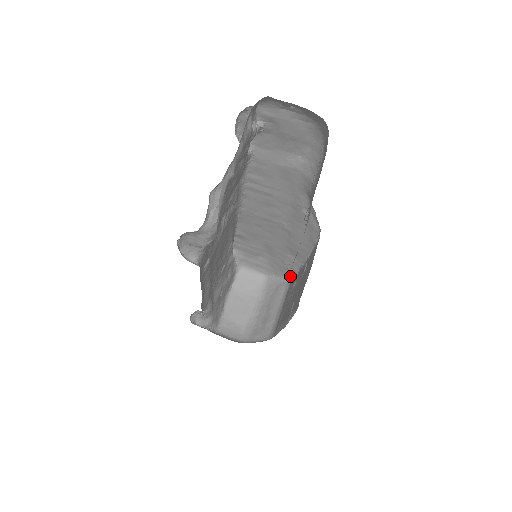
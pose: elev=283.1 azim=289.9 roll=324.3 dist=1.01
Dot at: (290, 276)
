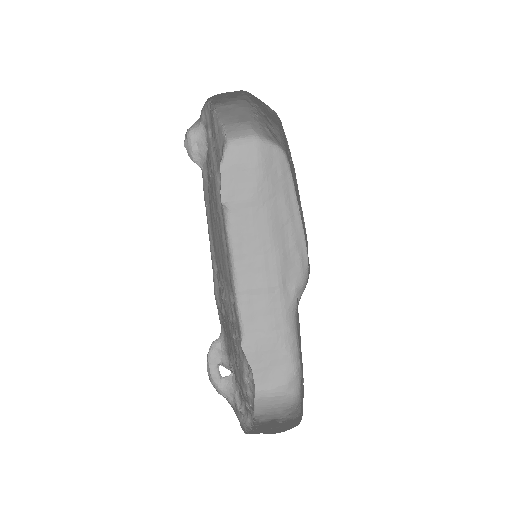
Dot at: occluded
